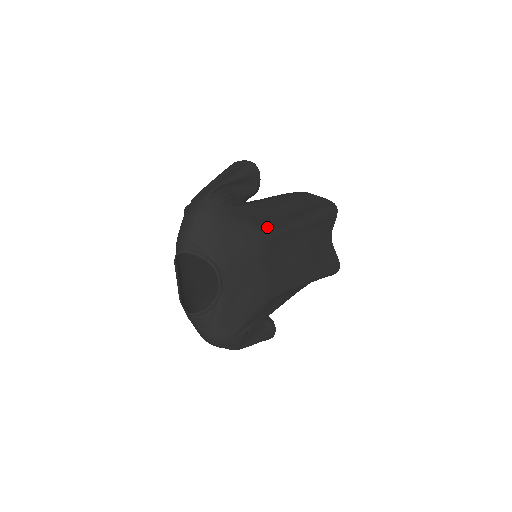
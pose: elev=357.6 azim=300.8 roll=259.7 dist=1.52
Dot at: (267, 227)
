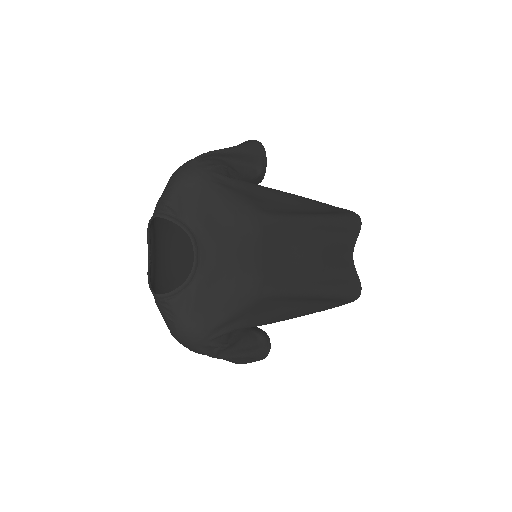
Dot at: (266, 210)
